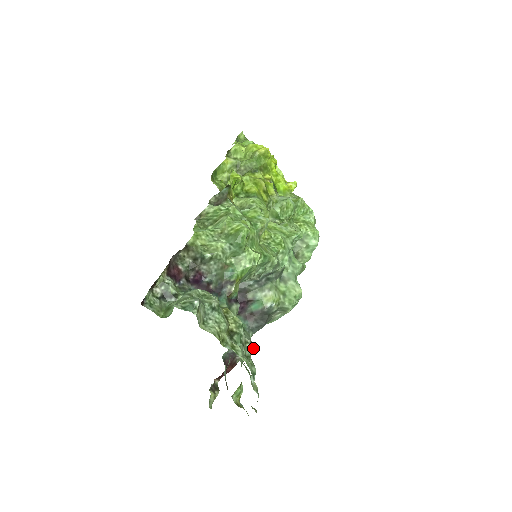
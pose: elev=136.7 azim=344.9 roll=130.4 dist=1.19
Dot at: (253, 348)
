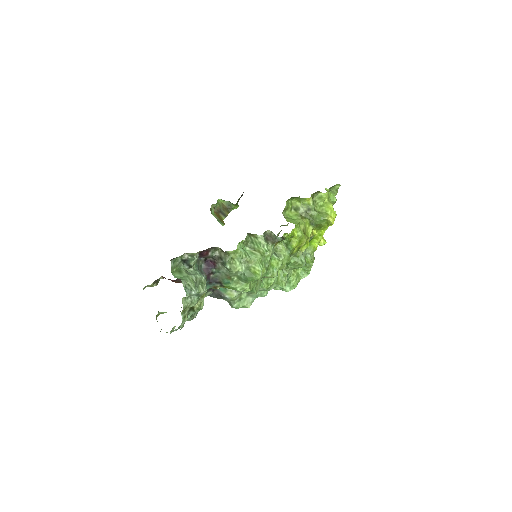
Dot at: occluded
